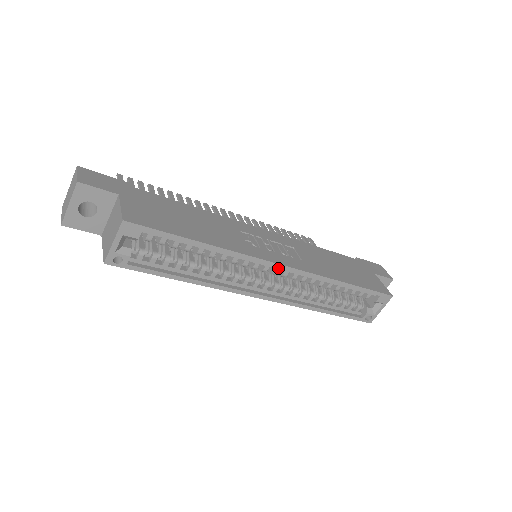
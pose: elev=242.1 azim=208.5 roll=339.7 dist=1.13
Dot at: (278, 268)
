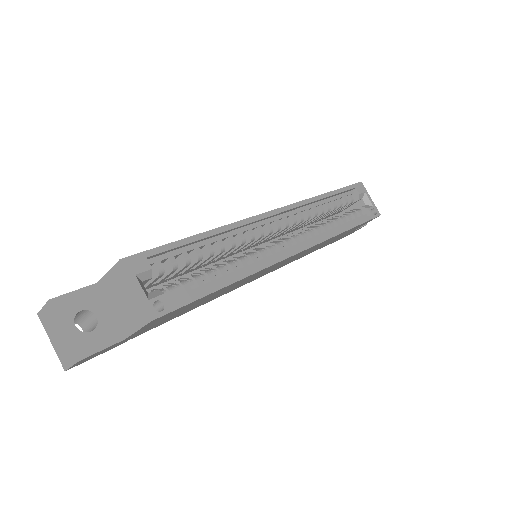
Dot at: (276, 219)
